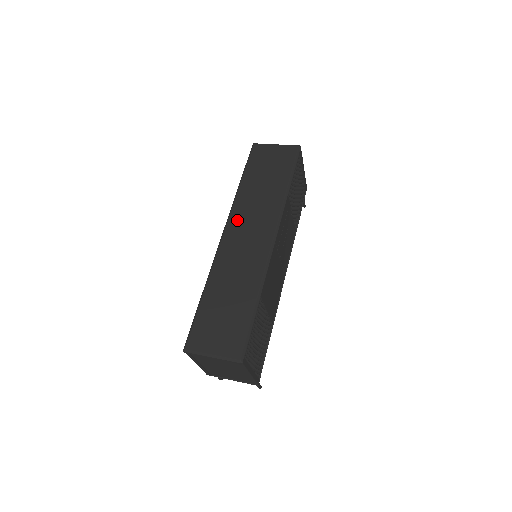
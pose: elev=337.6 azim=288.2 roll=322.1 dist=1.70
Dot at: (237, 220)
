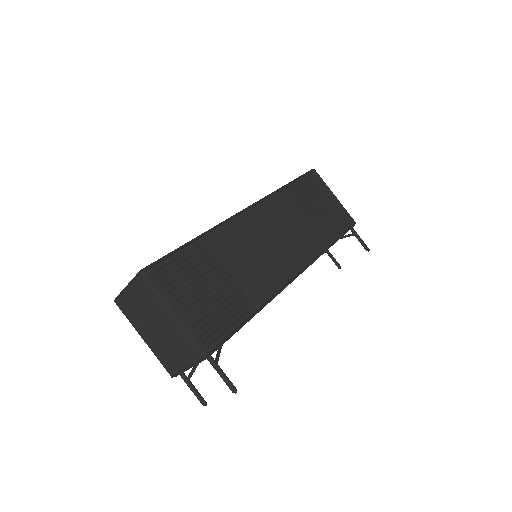
Dot at: occluded
